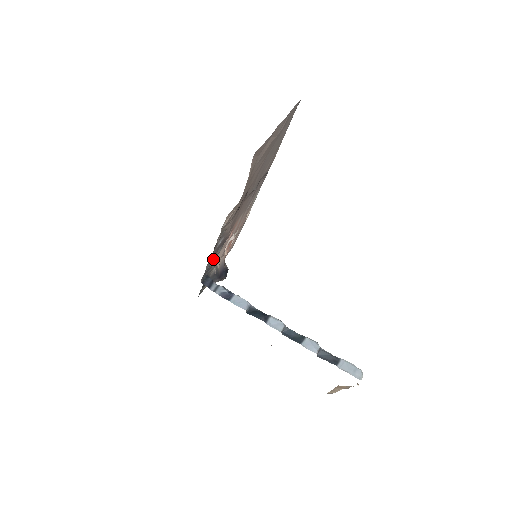
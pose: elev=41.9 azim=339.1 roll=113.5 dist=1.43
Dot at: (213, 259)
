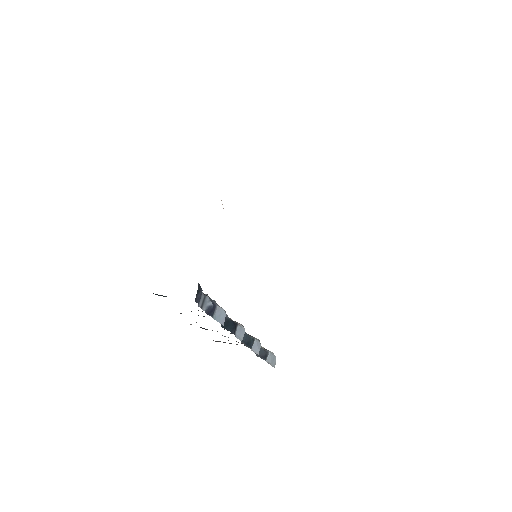
Dot at: occluded
